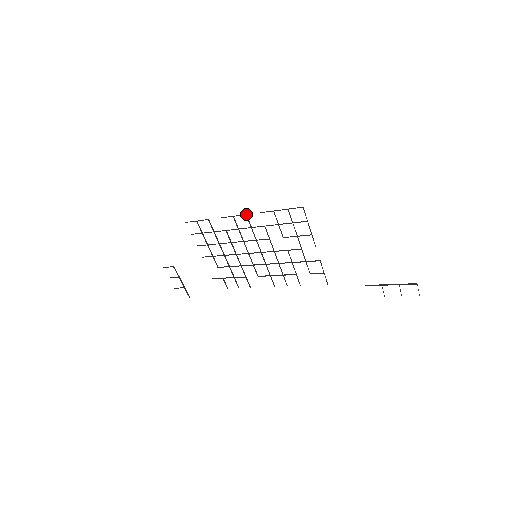
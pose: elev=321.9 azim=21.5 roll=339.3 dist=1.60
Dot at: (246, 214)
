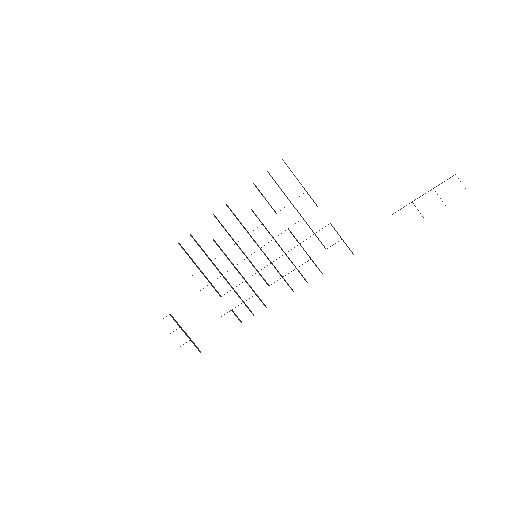
Dot at: (226, 204)
